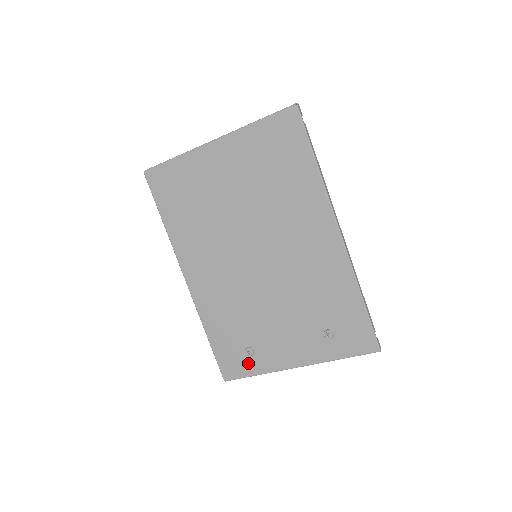
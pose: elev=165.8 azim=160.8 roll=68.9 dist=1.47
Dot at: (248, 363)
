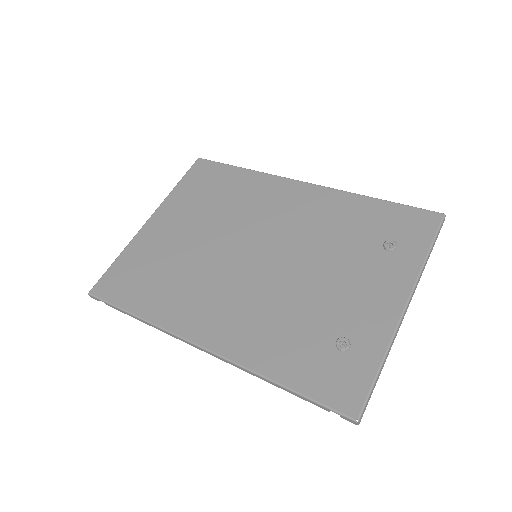
Dot at: (356, 360)
